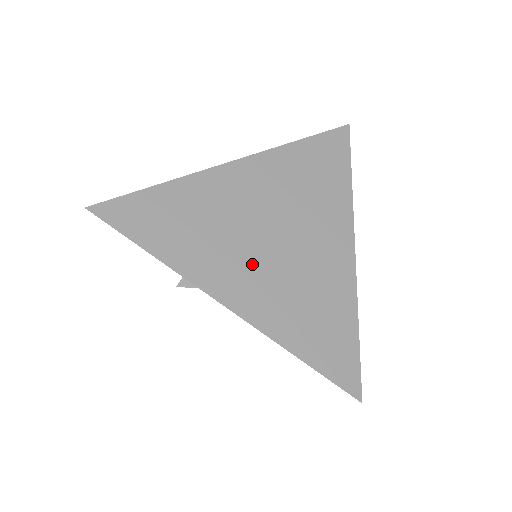
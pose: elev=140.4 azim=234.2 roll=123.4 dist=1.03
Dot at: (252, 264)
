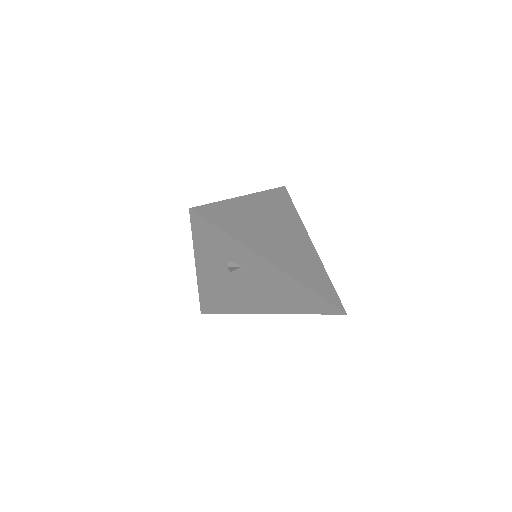
Dot at: (274, 245)
